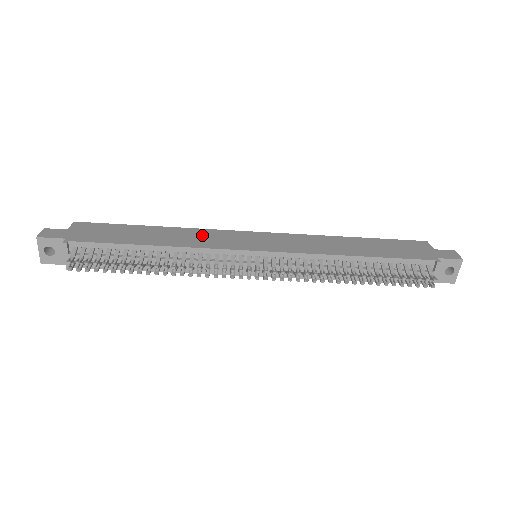
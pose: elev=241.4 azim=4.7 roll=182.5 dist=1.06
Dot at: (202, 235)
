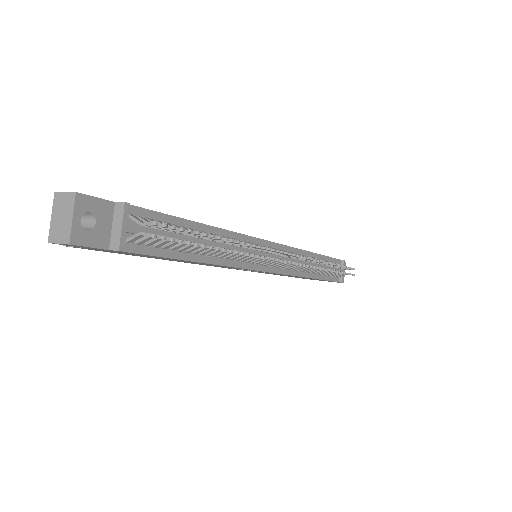
Dot at: occluded
